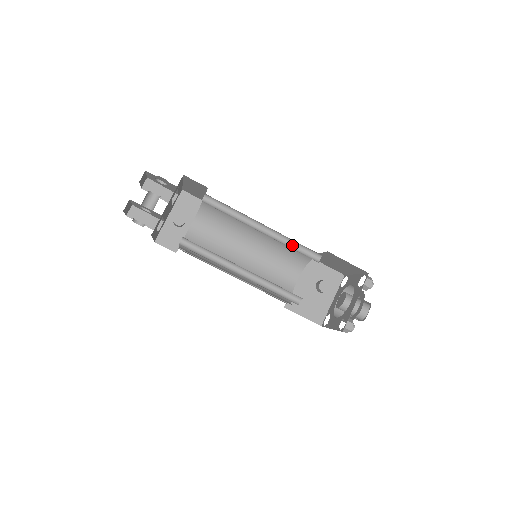
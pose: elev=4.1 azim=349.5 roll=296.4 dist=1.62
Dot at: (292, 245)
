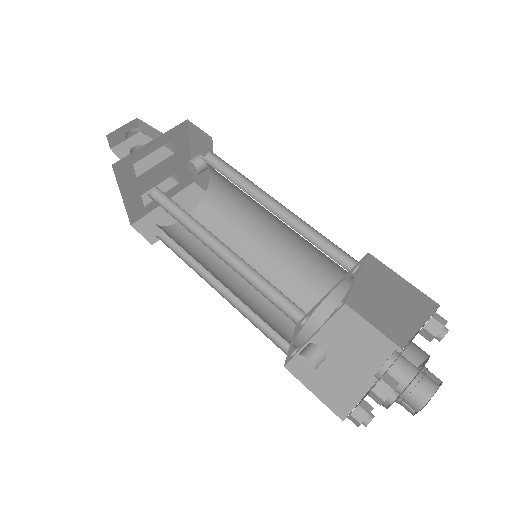
Dot at: (266, 280)
